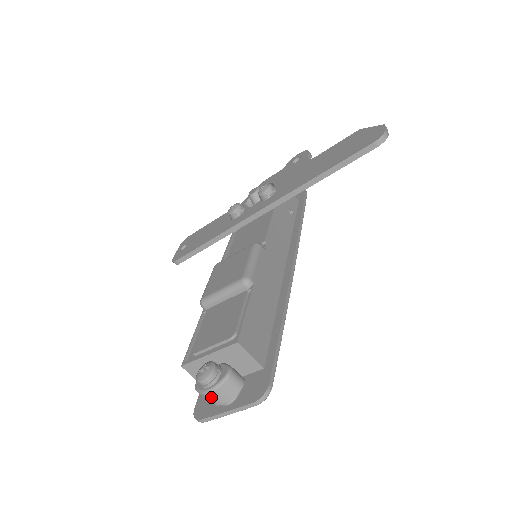
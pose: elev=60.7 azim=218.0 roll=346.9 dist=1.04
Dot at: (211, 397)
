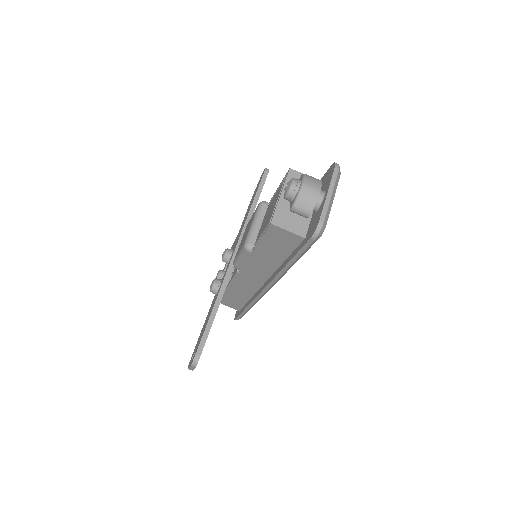
Dot at: (308, 188)
